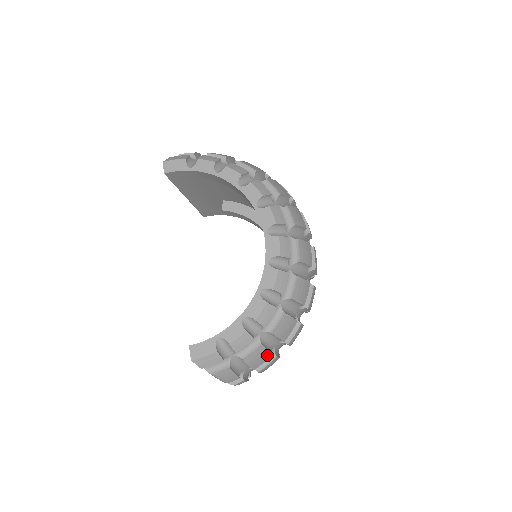
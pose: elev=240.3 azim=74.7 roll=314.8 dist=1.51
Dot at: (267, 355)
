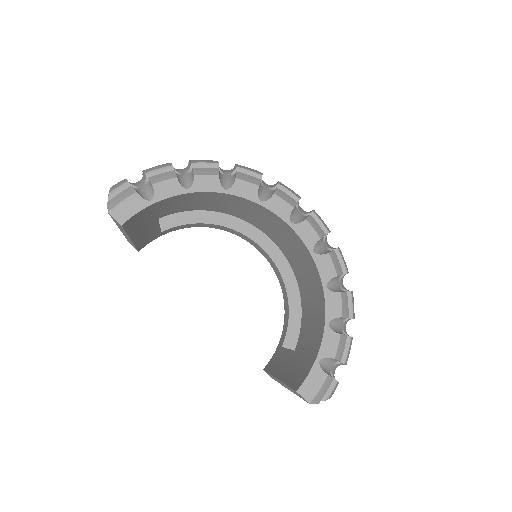
Dot at: occluded
